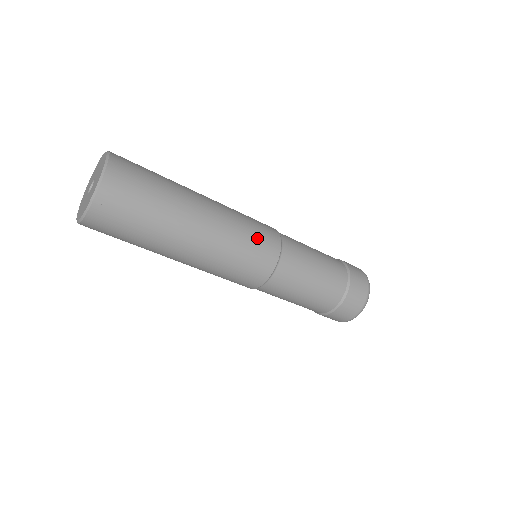
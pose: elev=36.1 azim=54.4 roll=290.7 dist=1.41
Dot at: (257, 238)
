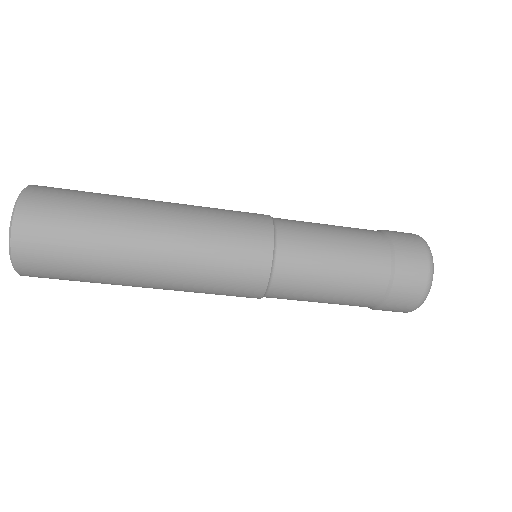
Dot at: (235, 226)
